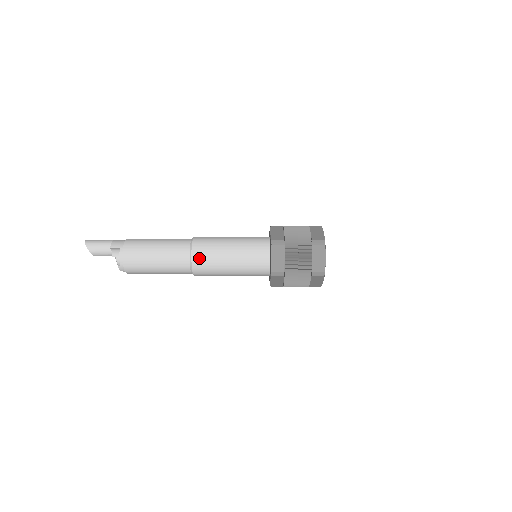
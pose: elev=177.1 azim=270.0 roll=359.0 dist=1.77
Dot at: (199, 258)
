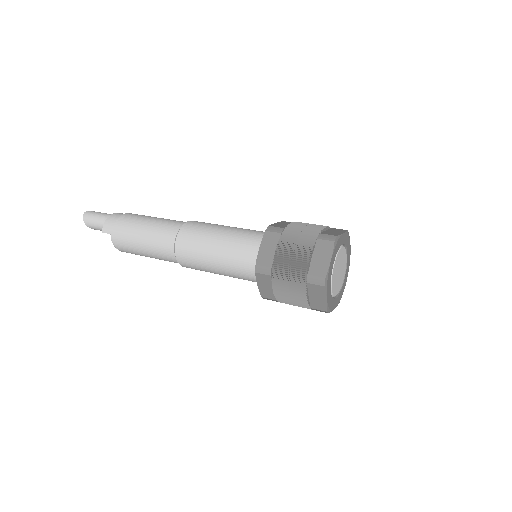
Dot at: (184, 261)
